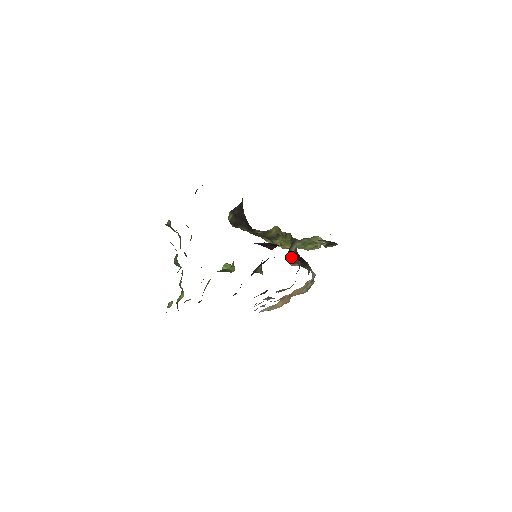
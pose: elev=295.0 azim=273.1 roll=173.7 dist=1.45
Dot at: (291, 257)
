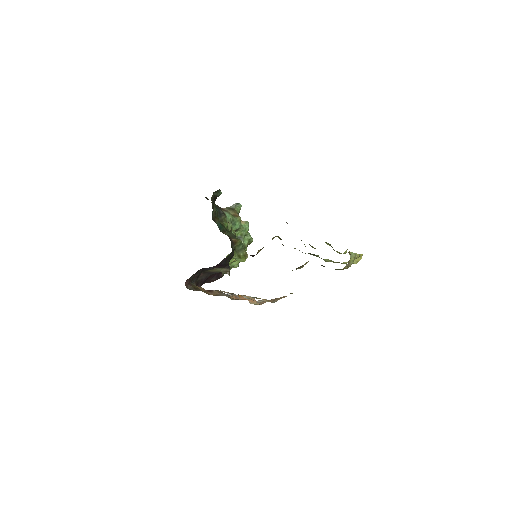
Dot at: occluded
